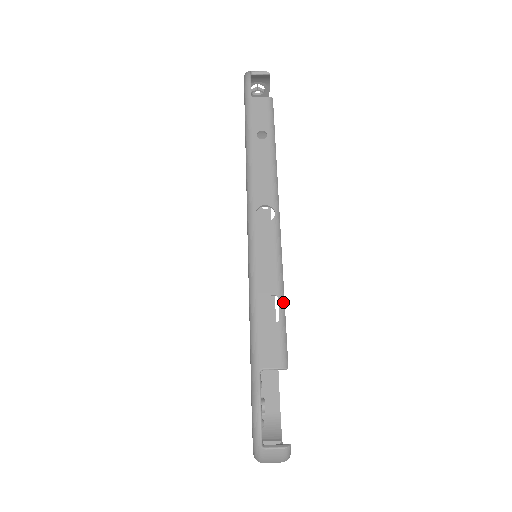
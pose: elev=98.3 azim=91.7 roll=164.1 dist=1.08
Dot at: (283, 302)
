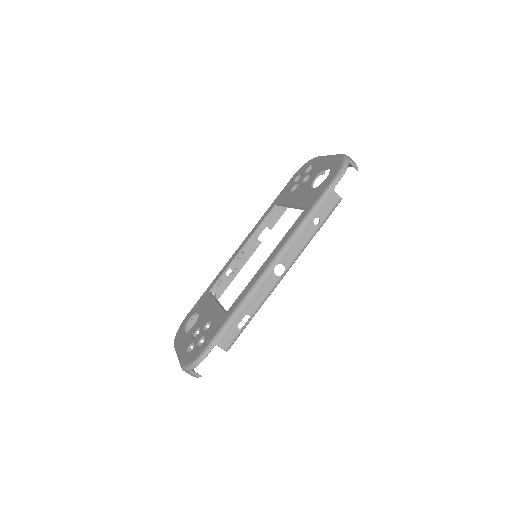
Dot at: occluded
